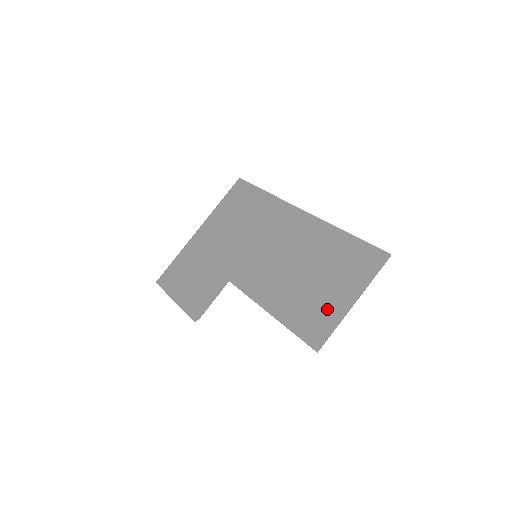
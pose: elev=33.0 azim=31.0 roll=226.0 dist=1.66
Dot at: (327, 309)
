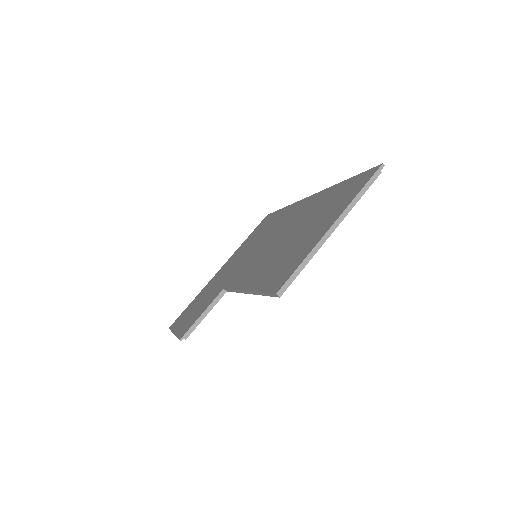
Dot at: (302, 249)
